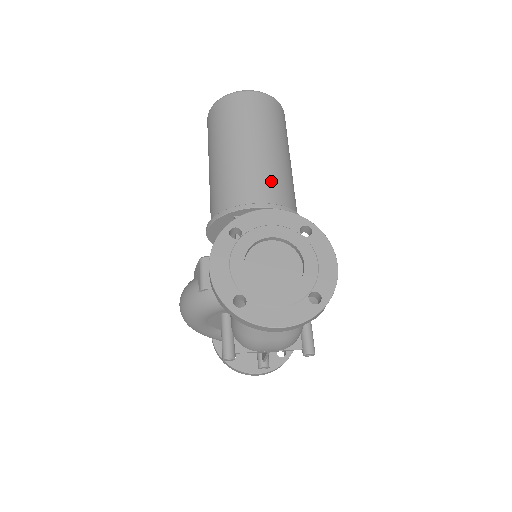
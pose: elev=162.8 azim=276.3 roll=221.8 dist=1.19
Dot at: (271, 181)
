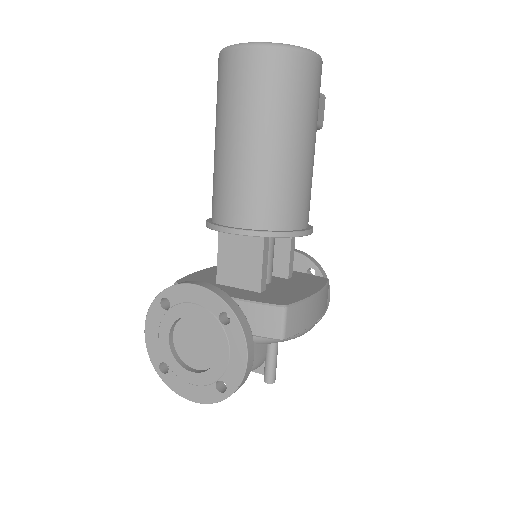
Dot at: (254, 195)
